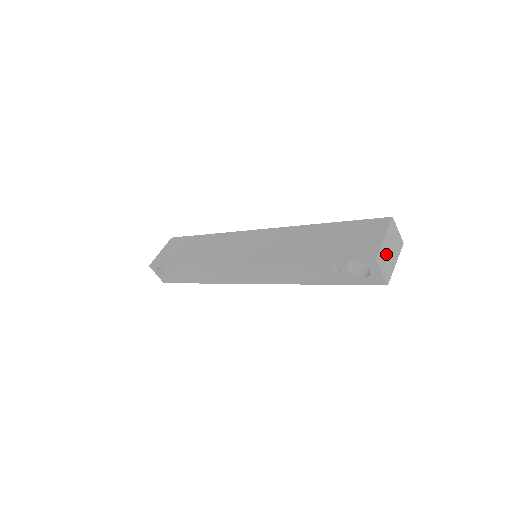
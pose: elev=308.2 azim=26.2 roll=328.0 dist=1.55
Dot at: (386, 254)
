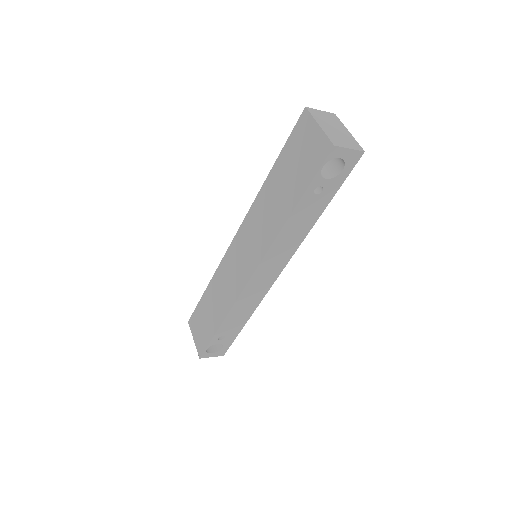
Dot at: (336, 134)
